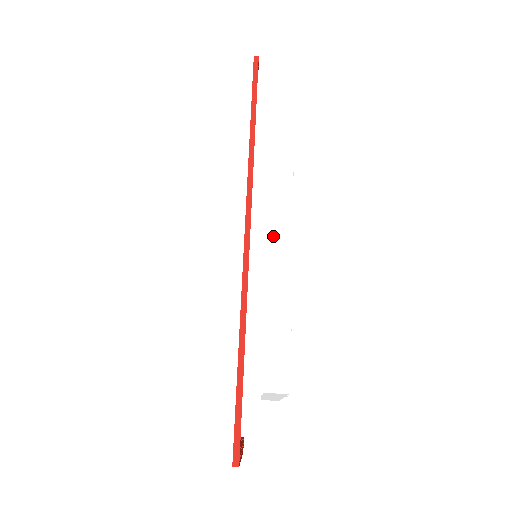
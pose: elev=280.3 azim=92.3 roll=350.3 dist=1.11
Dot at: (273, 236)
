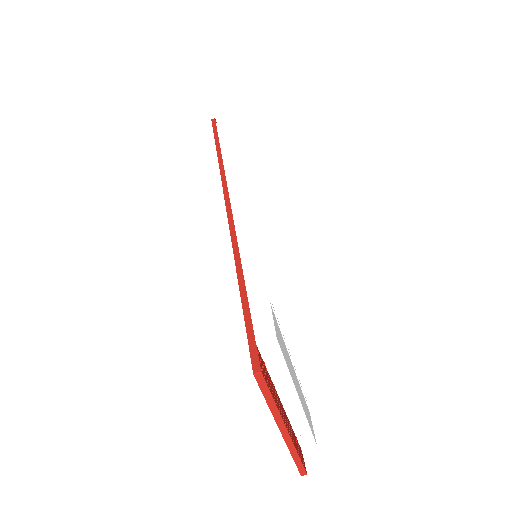
Dot at: (251, 197)
